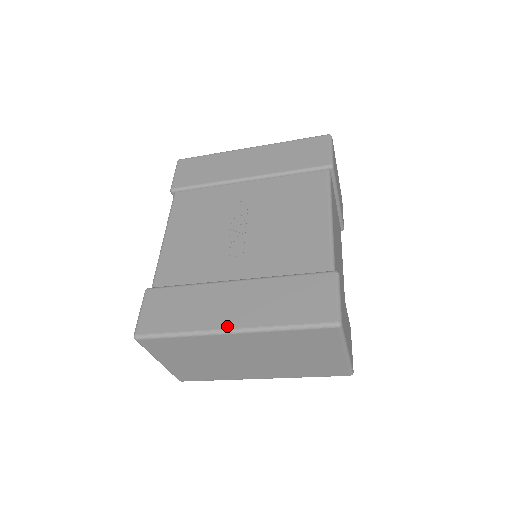
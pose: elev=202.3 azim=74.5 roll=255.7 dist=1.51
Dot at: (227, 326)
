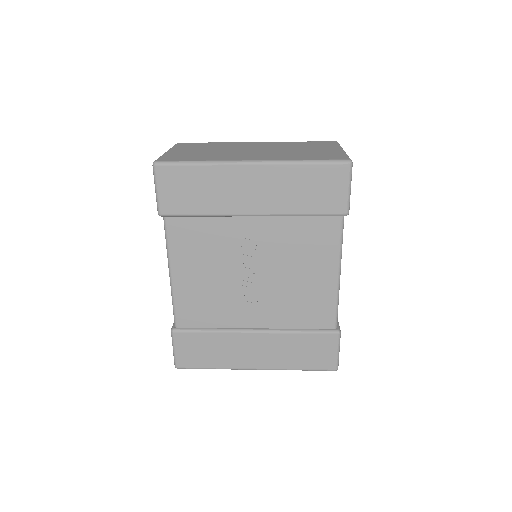
Dot at: (253, 367)
